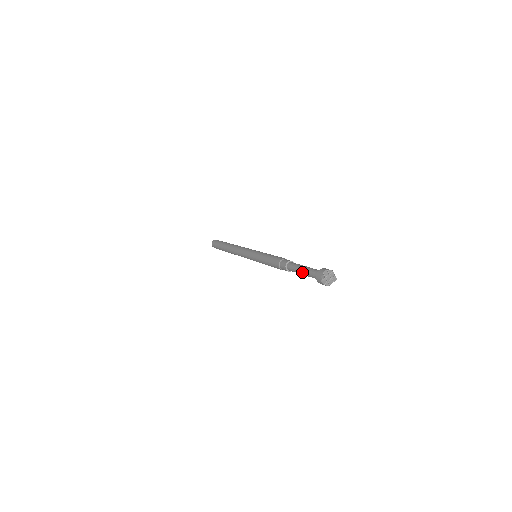
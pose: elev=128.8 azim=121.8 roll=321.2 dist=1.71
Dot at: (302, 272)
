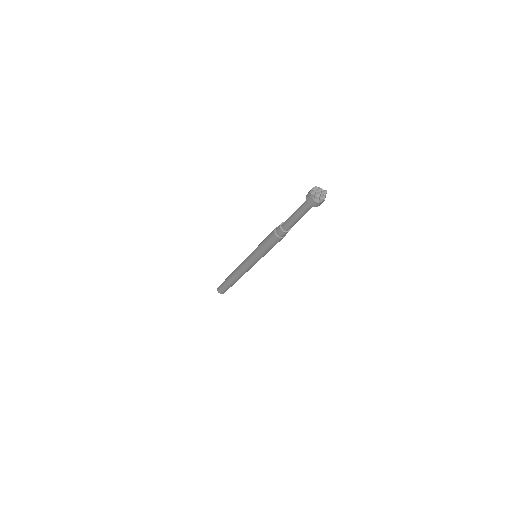
Dot at: (296, 216)
